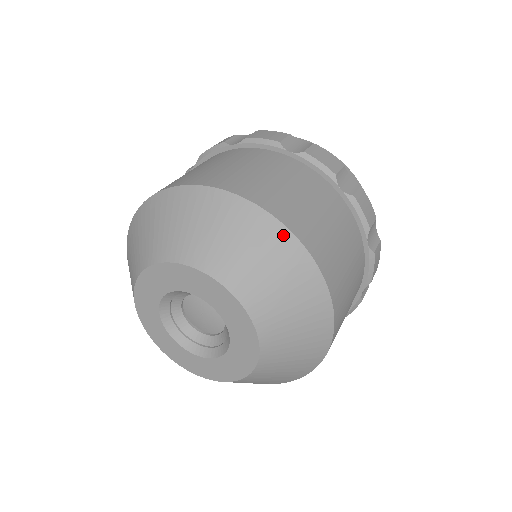
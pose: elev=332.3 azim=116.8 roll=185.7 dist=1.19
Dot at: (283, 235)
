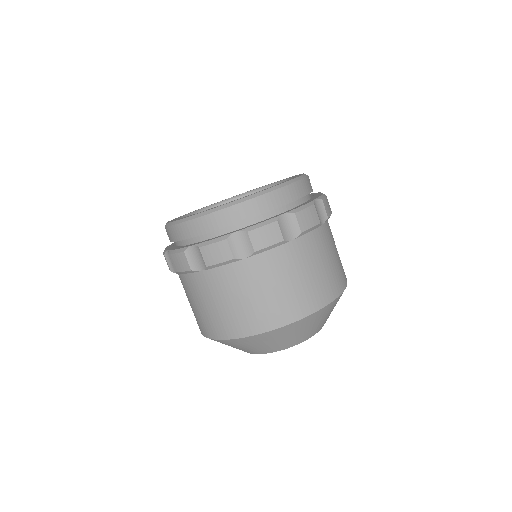
Dot at: occluded
